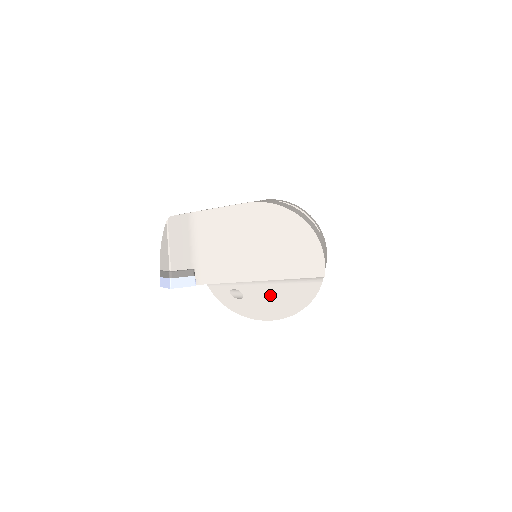
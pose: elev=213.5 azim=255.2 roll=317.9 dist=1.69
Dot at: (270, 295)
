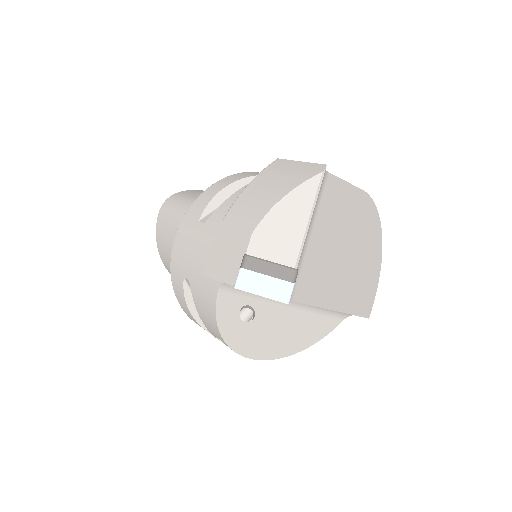
Dot at: (284, 324)
